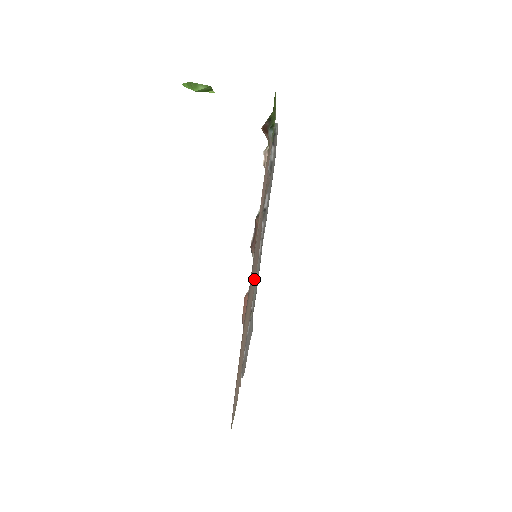
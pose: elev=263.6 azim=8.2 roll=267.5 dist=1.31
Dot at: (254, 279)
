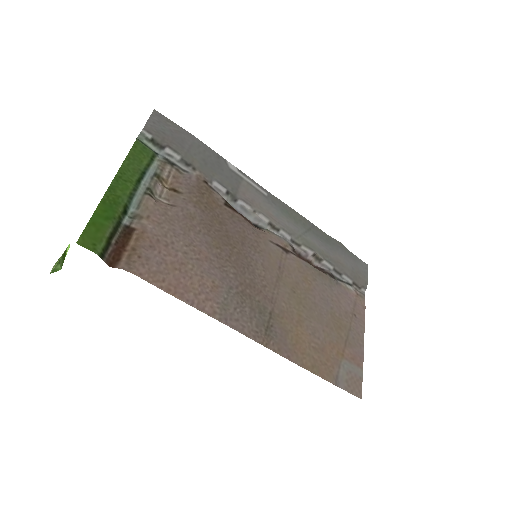
Dot at: (278, 262)
